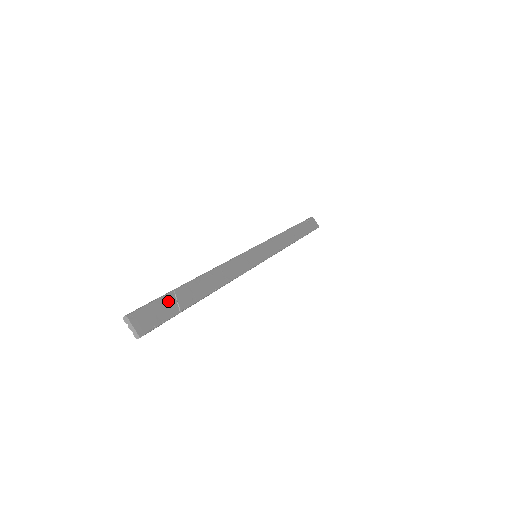
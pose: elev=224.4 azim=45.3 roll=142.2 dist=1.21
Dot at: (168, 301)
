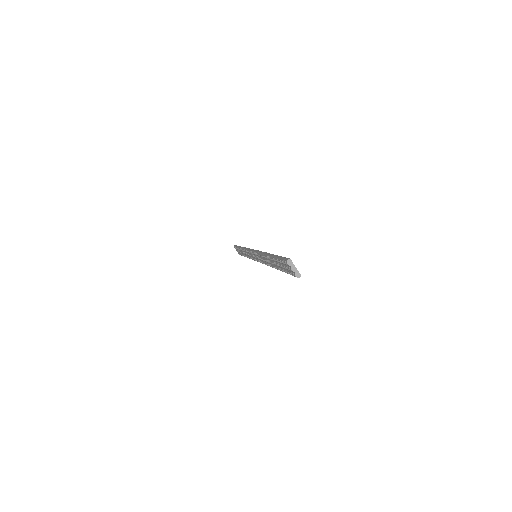
Dot at: occluded
